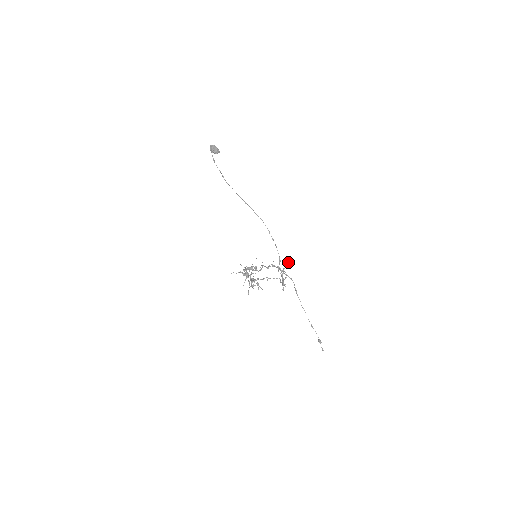
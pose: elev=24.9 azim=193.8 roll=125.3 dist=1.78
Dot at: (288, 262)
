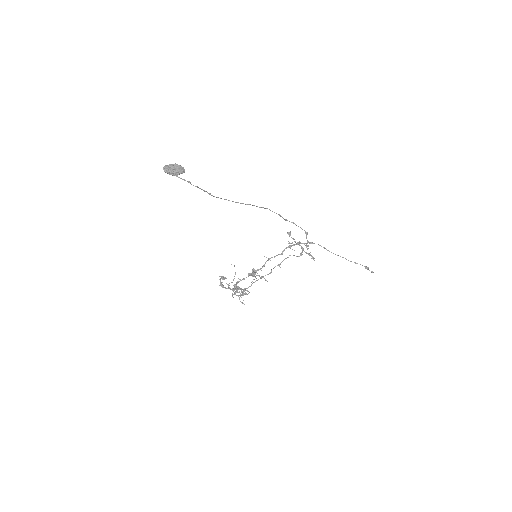
Dot at: (289, 234)
